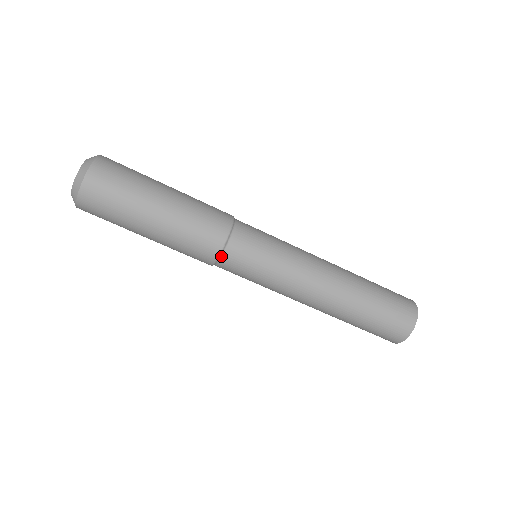
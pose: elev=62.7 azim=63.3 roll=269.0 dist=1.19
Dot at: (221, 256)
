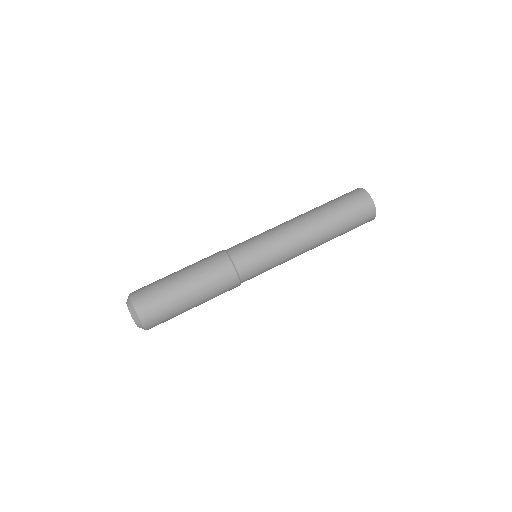
Dot at: (228, 253)
